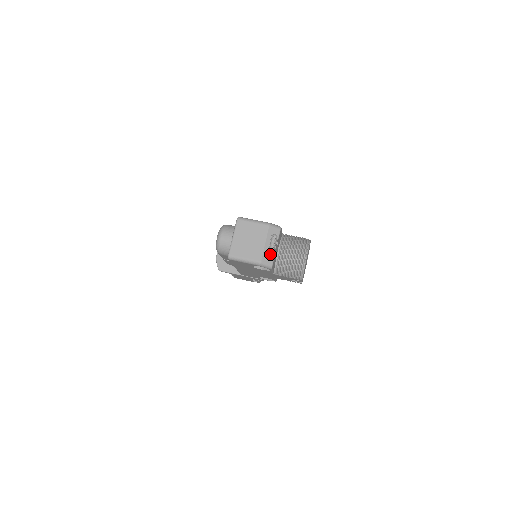
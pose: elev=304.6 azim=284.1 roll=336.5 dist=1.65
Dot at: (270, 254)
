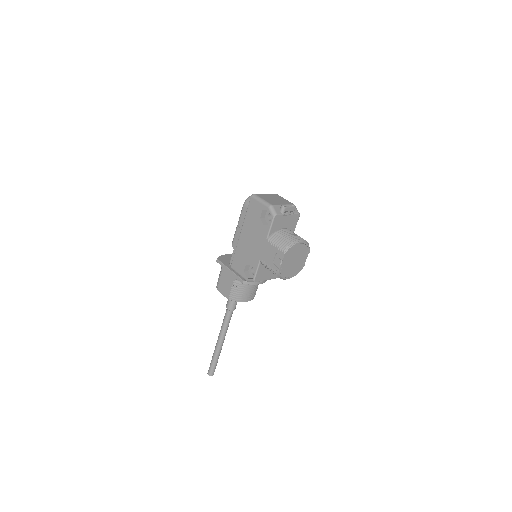
Dot at: (282, 207)
